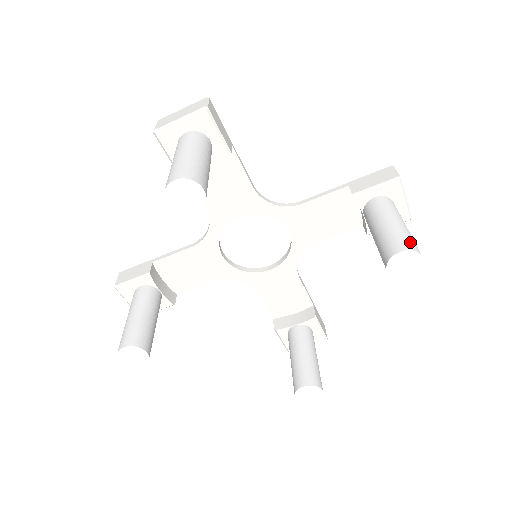
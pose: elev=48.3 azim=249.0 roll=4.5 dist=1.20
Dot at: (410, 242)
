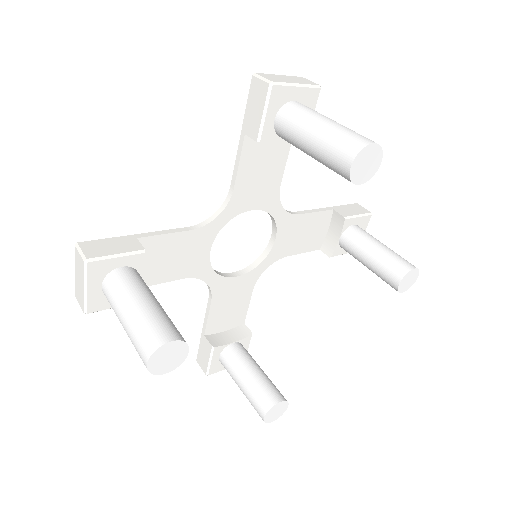
Dot at: (410, 263)
